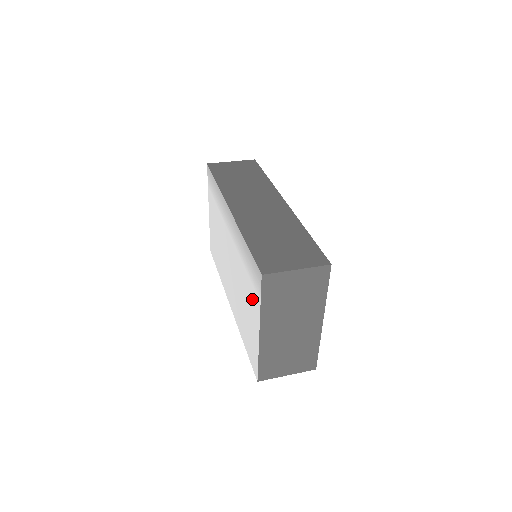
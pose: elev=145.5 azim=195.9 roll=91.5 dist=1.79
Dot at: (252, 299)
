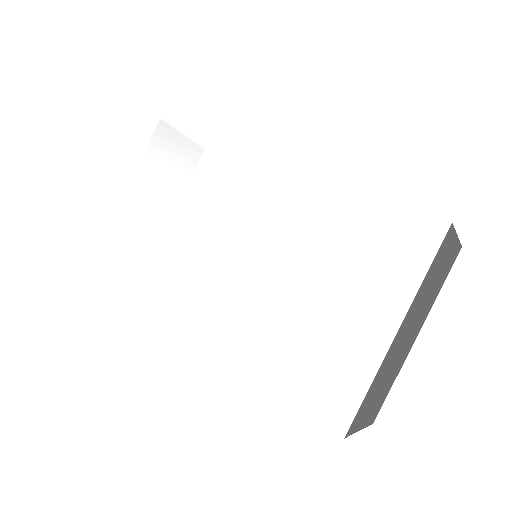
Dot at: (372, 279)
